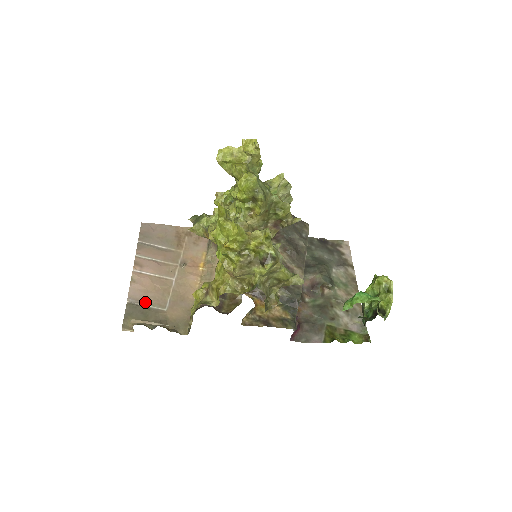
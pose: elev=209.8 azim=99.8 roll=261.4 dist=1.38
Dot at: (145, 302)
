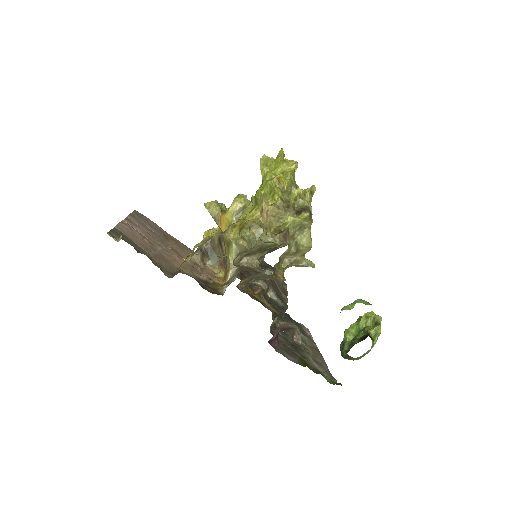
Dot at: (132, 239)
